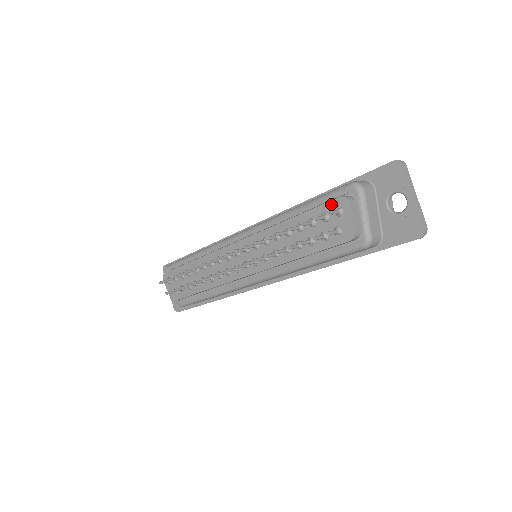
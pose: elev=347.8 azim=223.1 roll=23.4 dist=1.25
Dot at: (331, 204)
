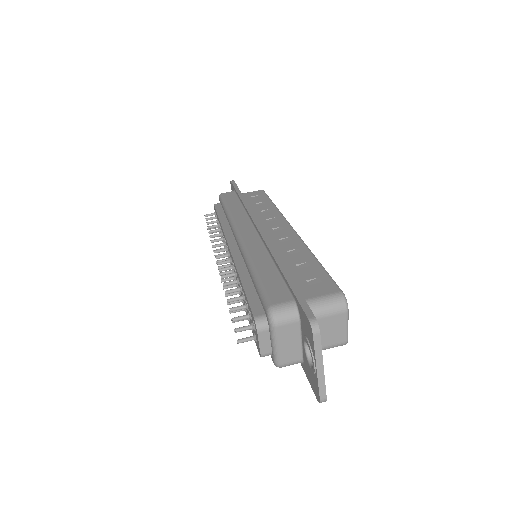
Dot at: (251, 313)
